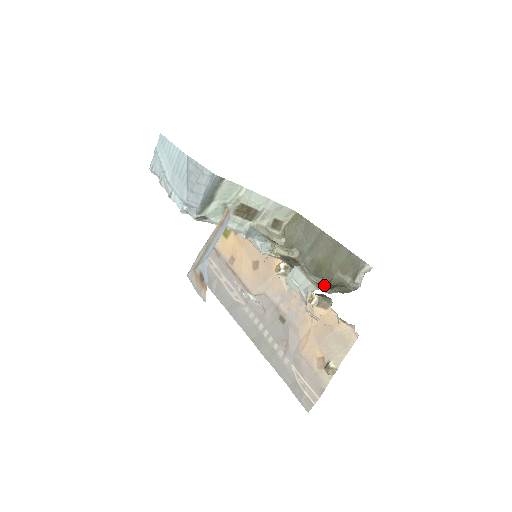
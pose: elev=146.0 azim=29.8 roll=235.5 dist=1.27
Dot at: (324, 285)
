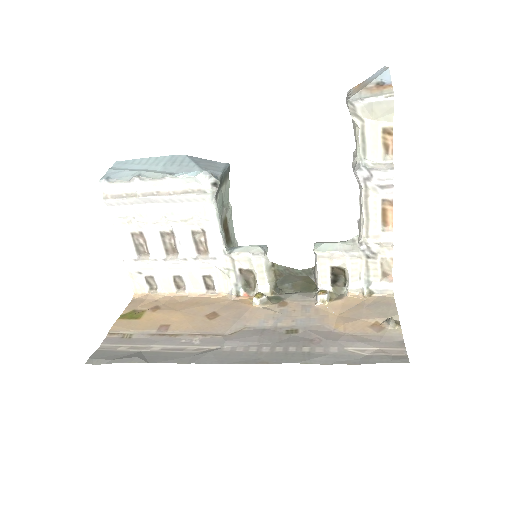
Dot at: occluded
